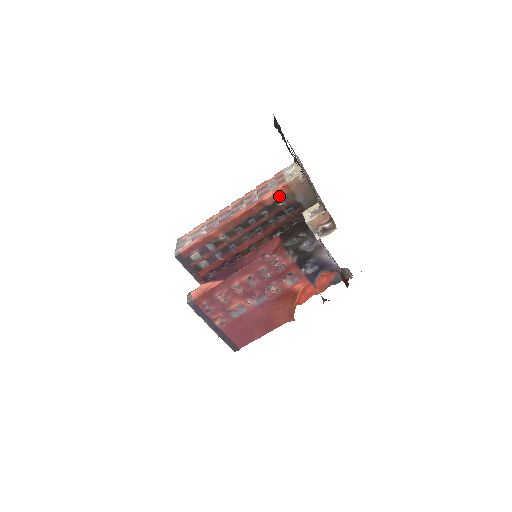
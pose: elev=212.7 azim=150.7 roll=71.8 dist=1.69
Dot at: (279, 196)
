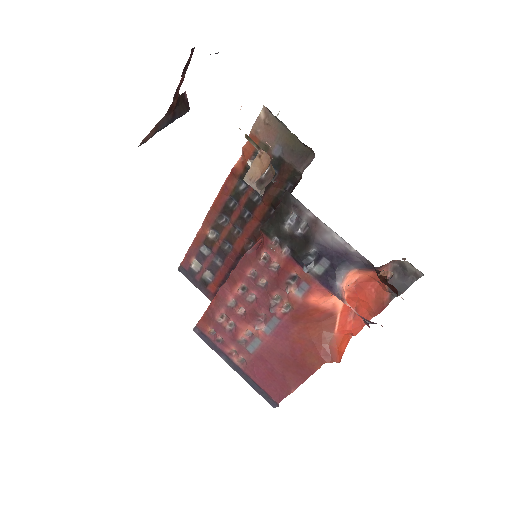
Dot at: (249, 155)
